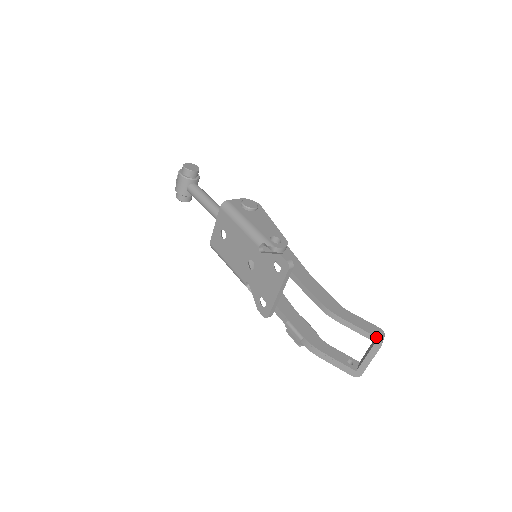
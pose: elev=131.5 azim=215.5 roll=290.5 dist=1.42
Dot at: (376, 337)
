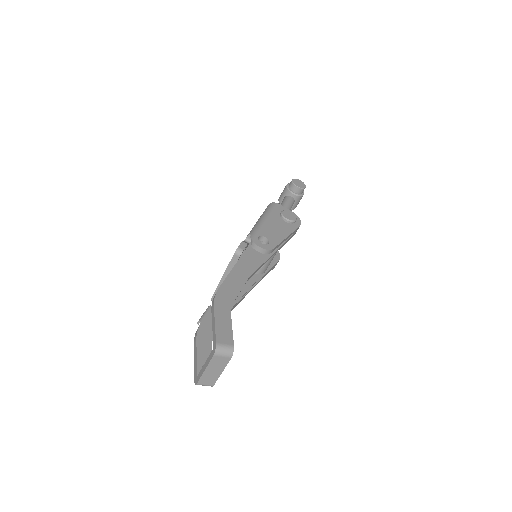
Dot at: (216, 341)
